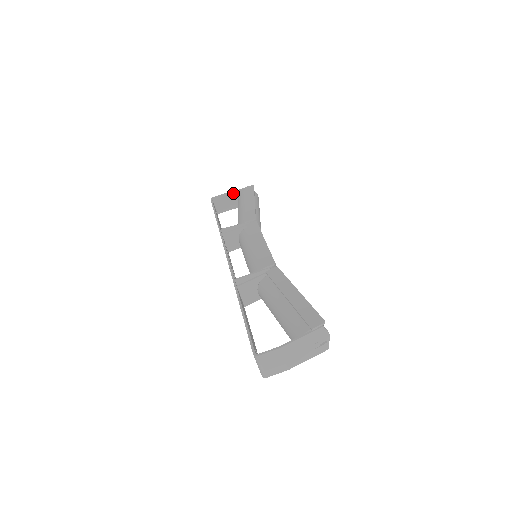
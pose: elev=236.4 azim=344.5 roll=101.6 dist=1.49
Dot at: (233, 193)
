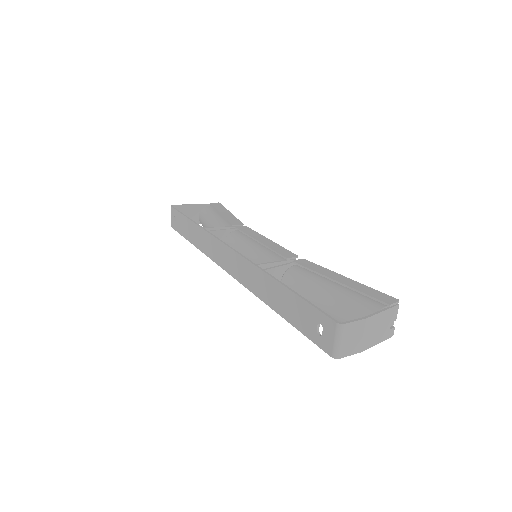
Dot at: (195, 206)
